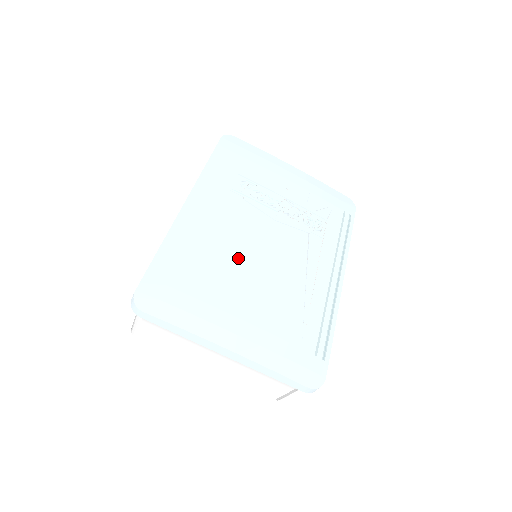
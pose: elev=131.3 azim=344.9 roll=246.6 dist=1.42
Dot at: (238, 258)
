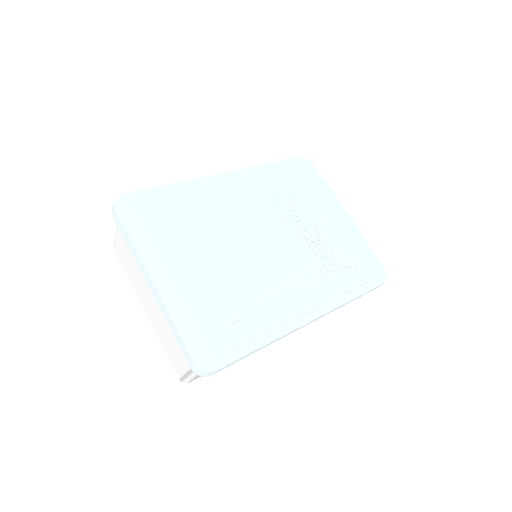
Dot at: (227, 233)
